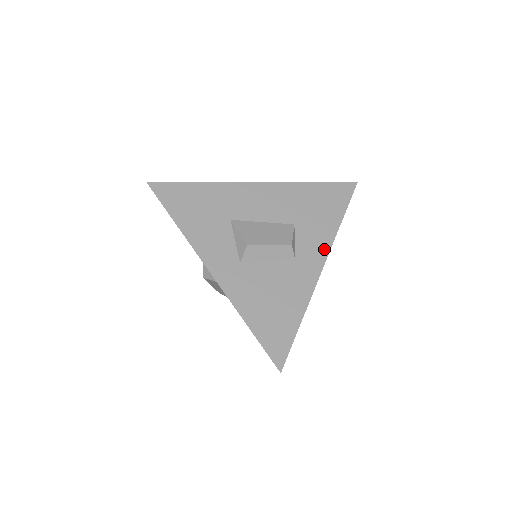
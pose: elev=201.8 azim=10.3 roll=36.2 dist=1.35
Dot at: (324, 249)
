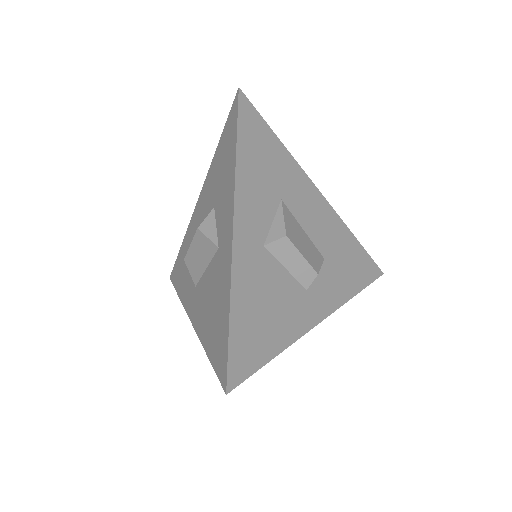
Dot at: (332, 305)
